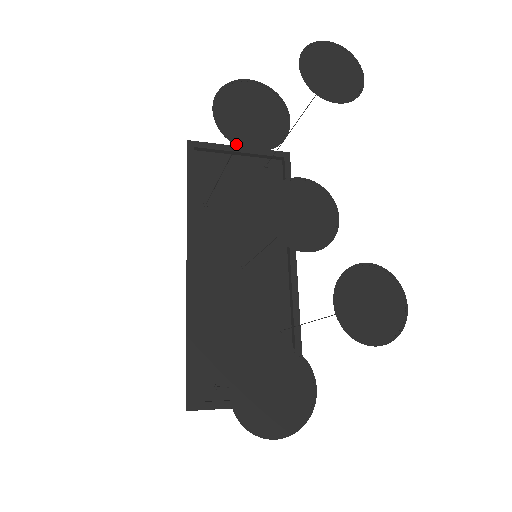
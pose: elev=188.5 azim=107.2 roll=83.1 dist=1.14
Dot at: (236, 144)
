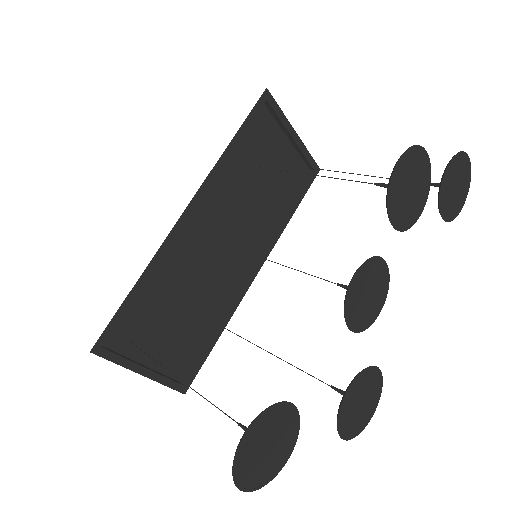
Dot at: (388, 209)
